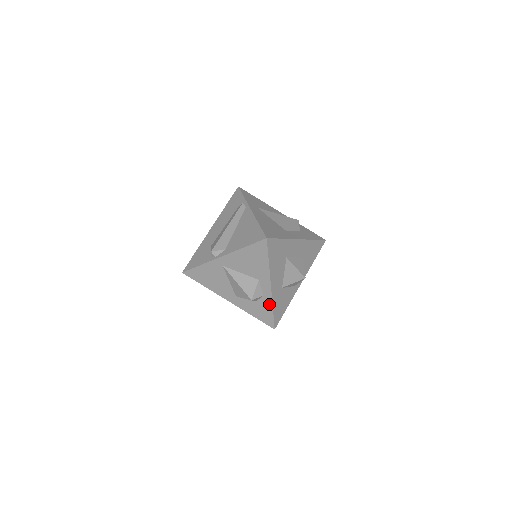
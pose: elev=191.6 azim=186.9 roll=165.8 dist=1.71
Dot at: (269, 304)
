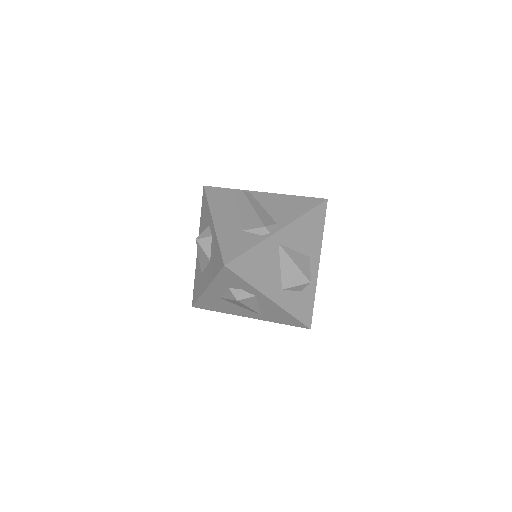
Dot at: (313, 291)
